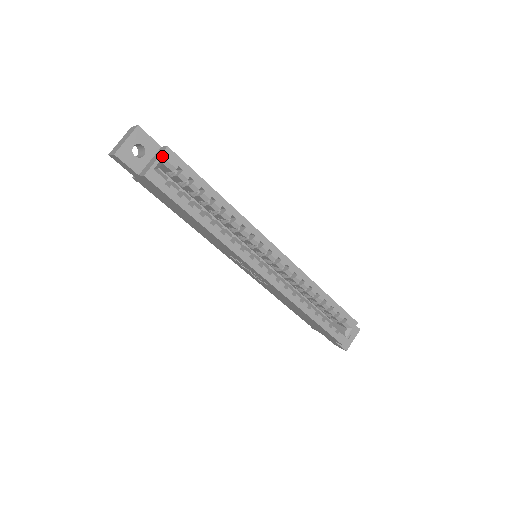
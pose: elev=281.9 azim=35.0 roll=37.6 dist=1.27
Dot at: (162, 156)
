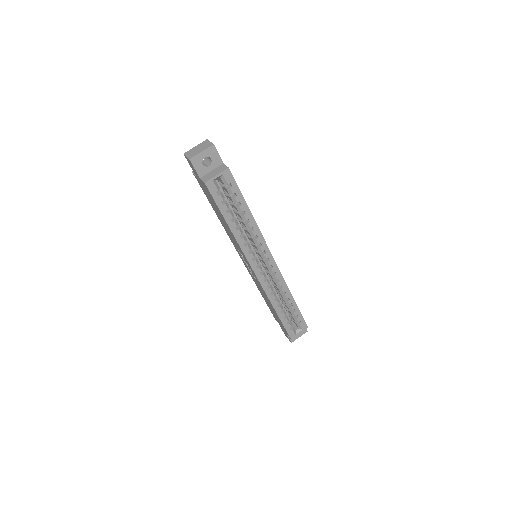
Dot at: (222, 173)
